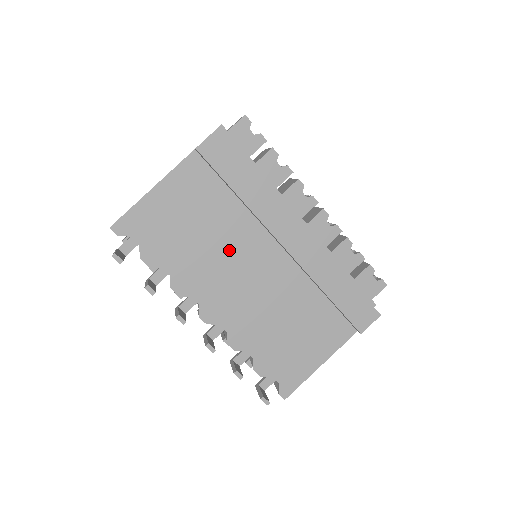
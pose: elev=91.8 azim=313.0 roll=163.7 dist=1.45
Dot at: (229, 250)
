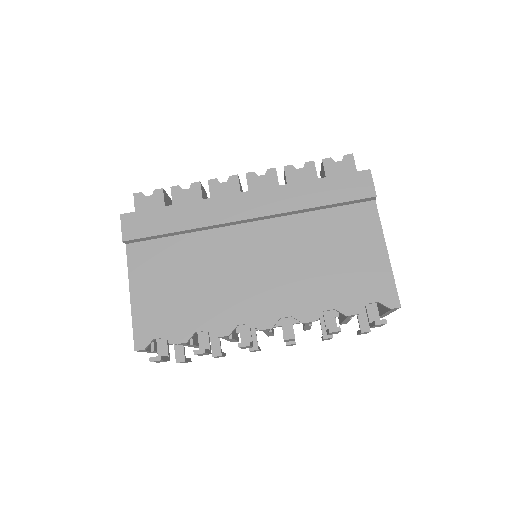
Dot at: (220, 268)
